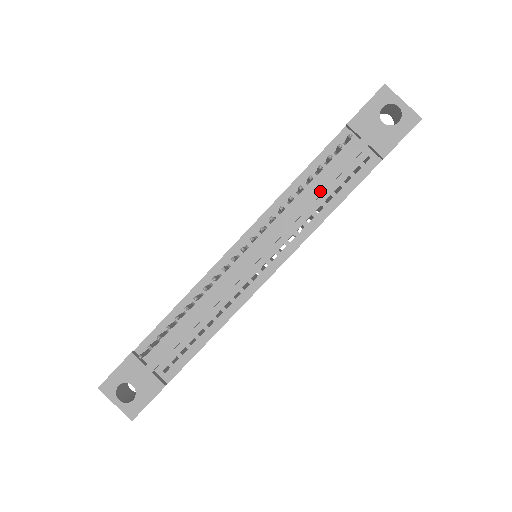
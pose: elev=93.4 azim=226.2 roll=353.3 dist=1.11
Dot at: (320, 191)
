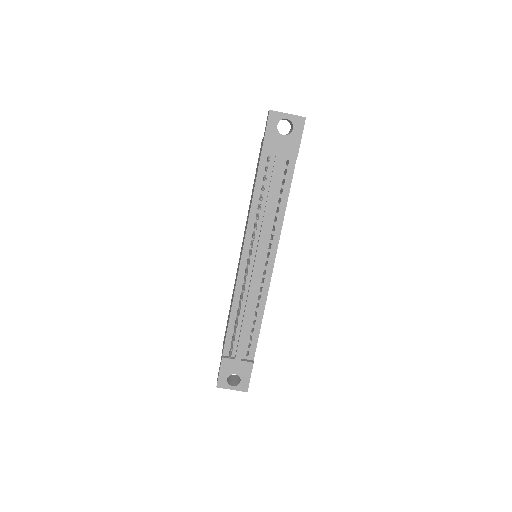
Dot at: (271, 200)
